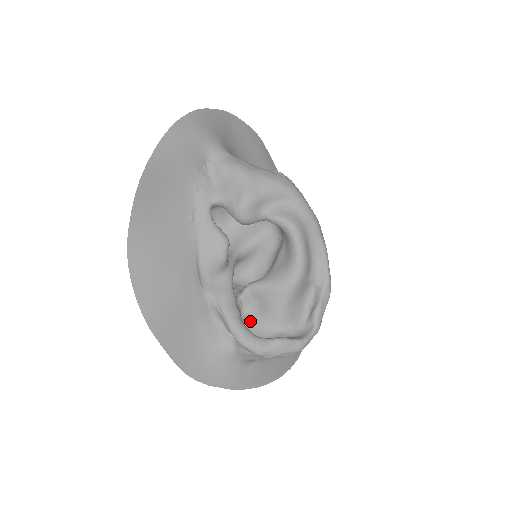
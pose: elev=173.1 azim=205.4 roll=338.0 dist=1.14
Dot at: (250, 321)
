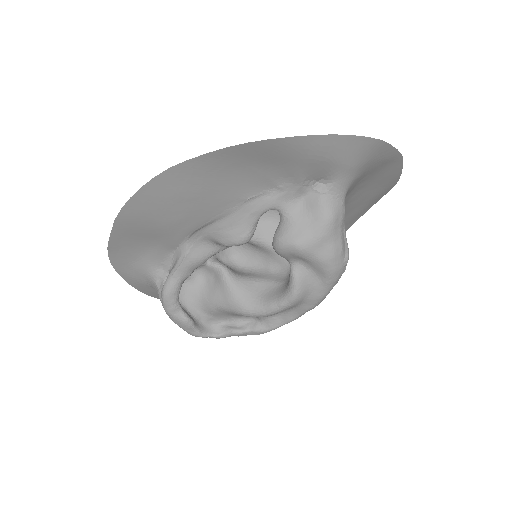
Dot at: (192, 280)
